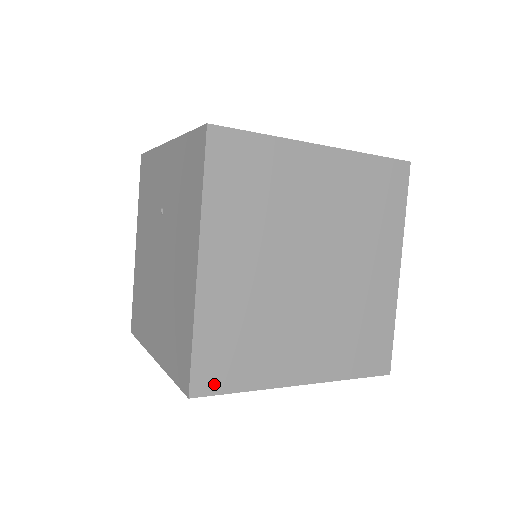
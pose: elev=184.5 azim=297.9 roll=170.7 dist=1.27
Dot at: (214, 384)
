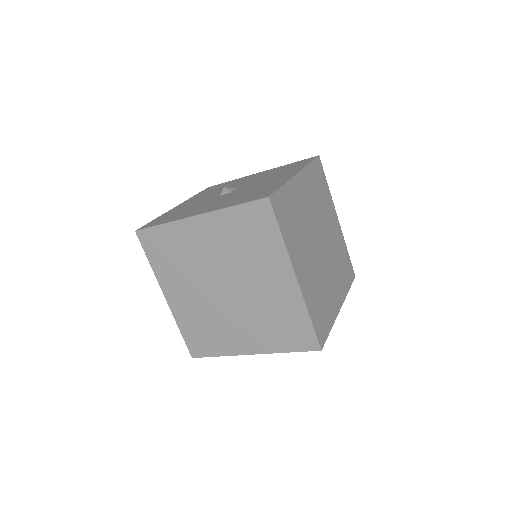
Dot at: (201, 352)
